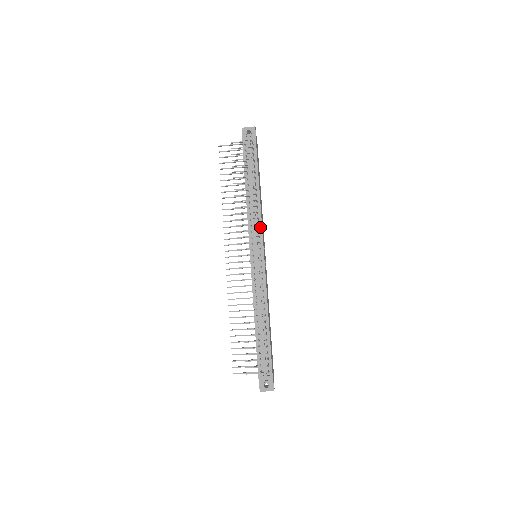
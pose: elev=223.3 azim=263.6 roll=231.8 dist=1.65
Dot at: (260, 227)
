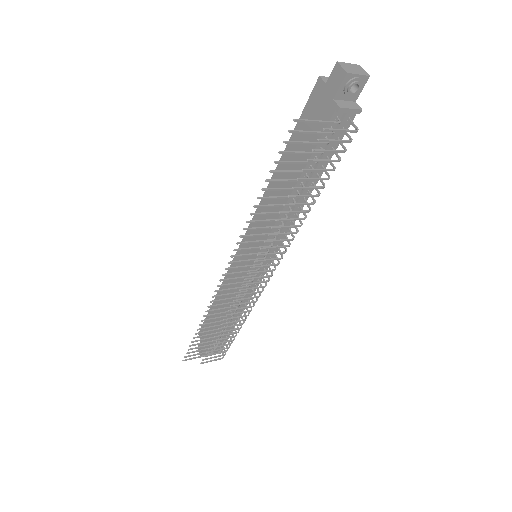
Dot at: (285, 236)
